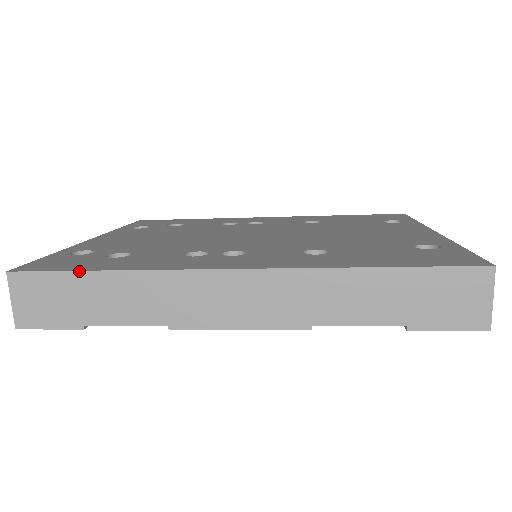
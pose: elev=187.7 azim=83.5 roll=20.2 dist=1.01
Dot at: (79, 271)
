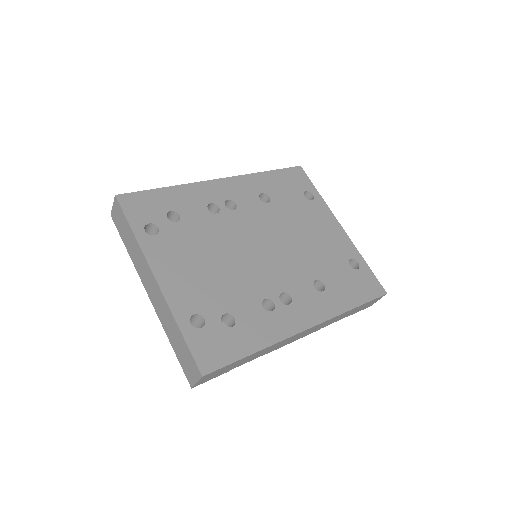
Dot at: (242, 359)
